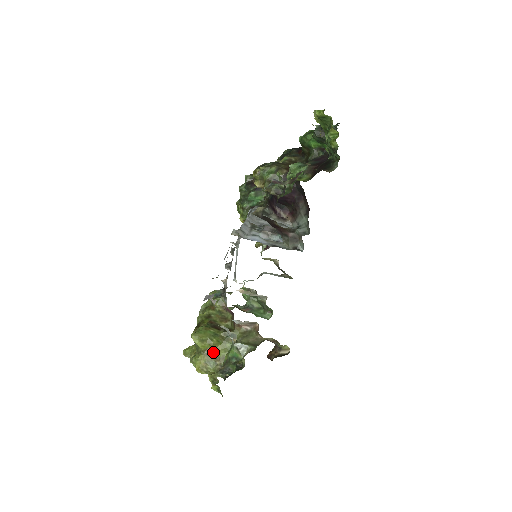
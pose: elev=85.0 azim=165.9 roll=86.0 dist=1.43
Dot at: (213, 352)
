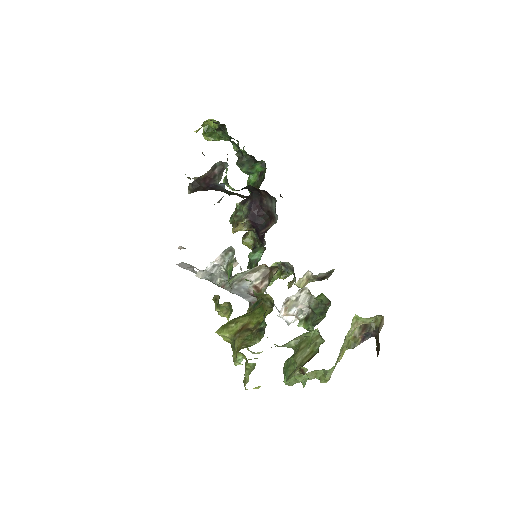
Dot at: (245, 328)
